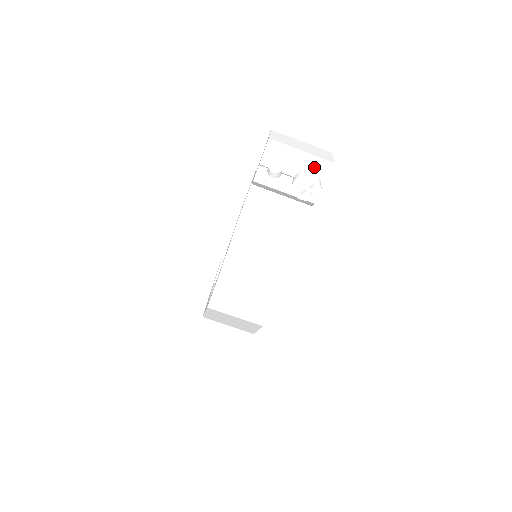
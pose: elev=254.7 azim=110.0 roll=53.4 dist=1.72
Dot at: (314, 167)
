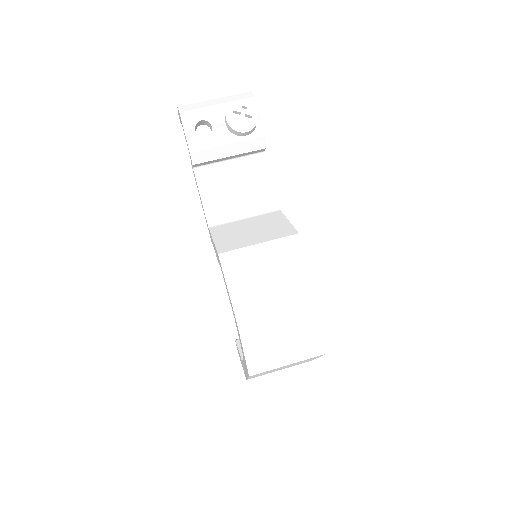
Dot at: (236, 100)
